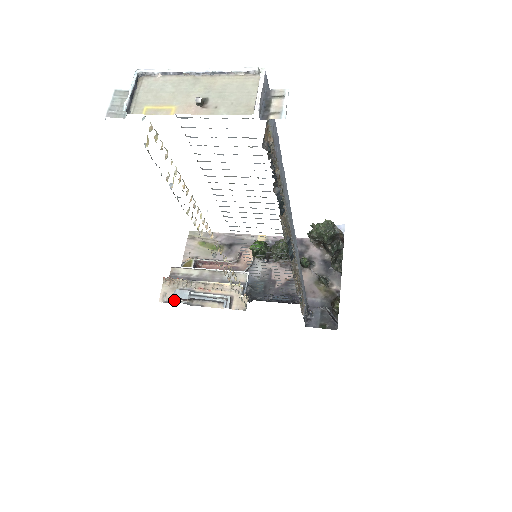
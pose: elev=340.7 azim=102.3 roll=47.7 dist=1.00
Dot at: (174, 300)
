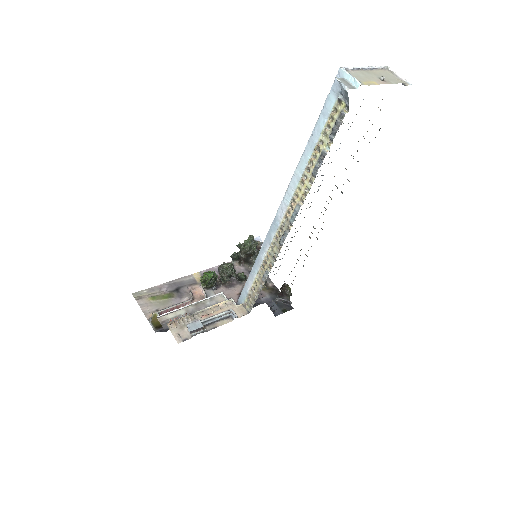
Dot at: (190, 335)
